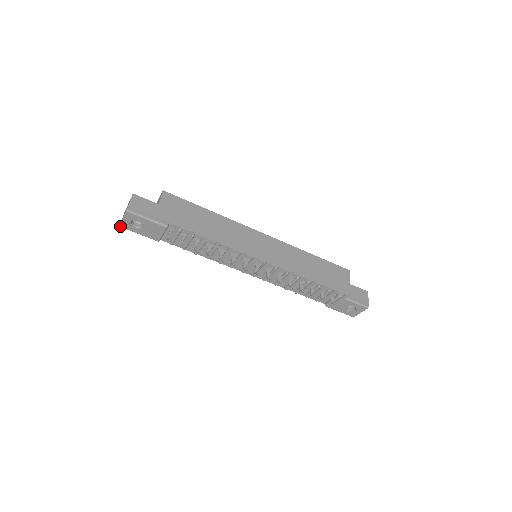
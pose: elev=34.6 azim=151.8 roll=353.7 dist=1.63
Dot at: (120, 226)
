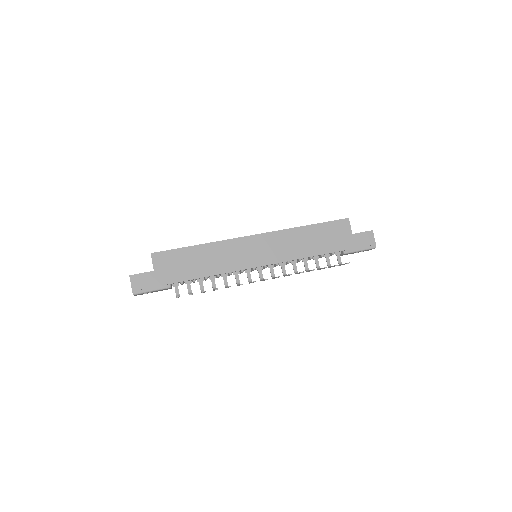
Dot at: (136, 295)
